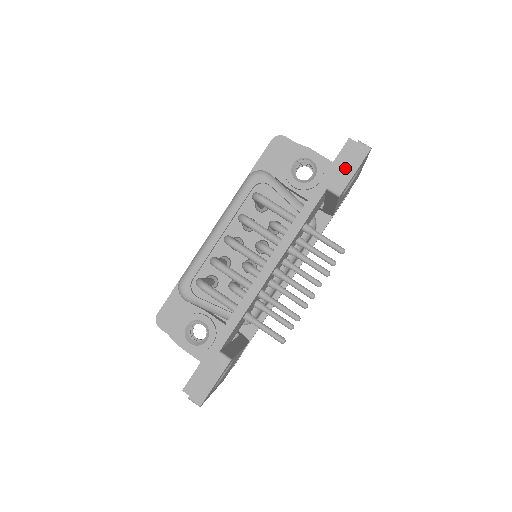
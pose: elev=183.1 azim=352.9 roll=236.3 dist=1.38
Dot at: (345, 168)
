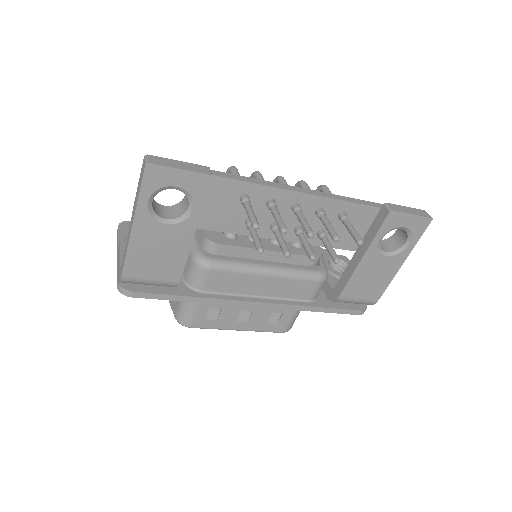
Dot at: (406, 208)
